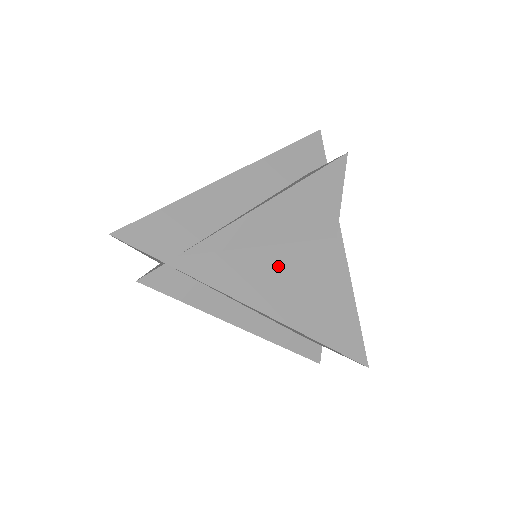
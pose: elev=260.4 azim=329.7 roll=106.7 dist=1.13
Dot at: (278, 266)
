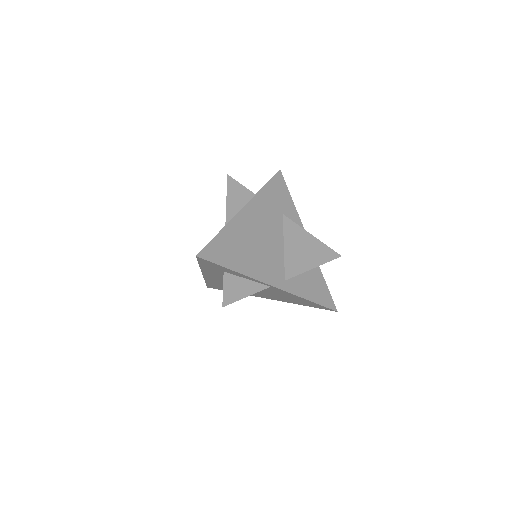
Dot at: (262, 293)
